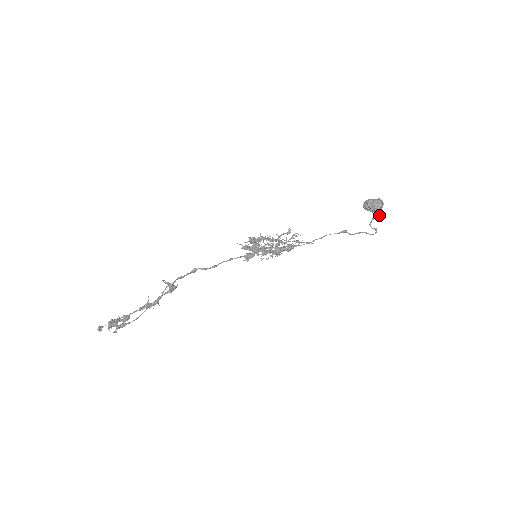
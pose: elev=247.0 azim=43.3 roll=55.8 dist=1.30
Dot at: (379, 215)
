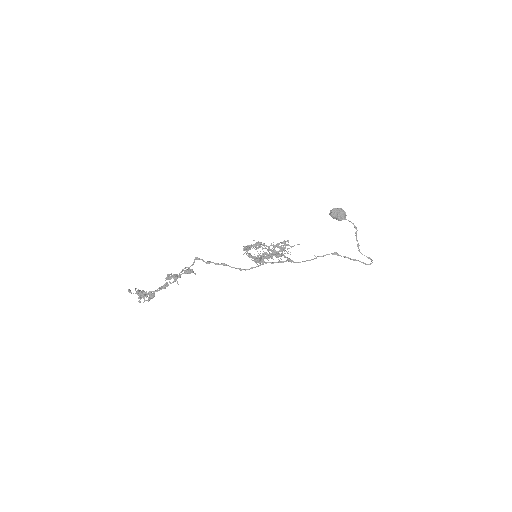
Dot at: (355, 232)
